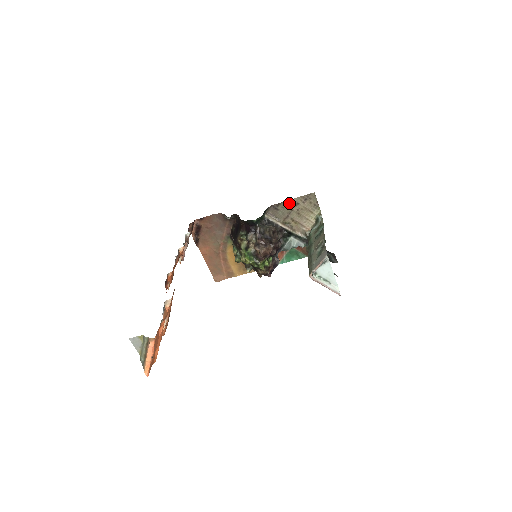
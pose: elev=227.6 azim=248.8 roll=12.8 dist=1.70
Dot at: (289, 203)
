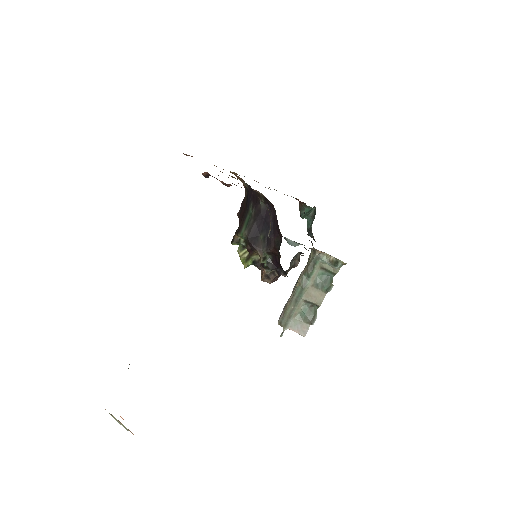
Dot at: occluded
